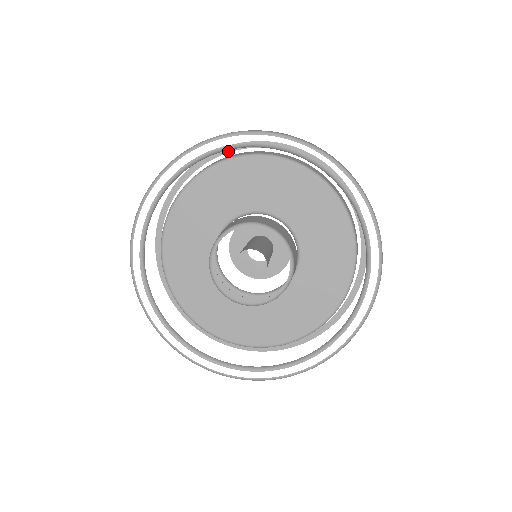
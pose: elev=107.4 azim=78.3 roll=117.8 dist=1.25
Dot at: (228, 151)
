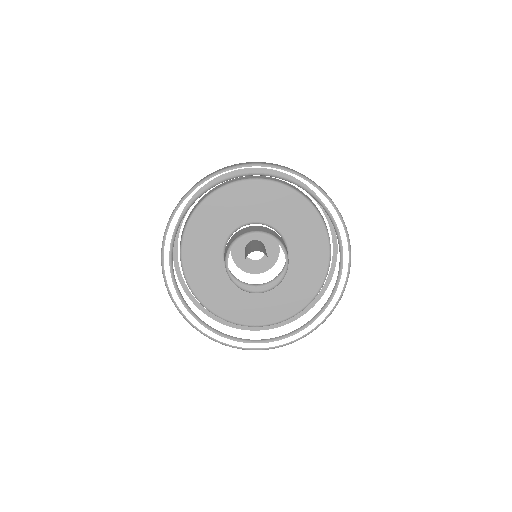
Dot at: occluded
